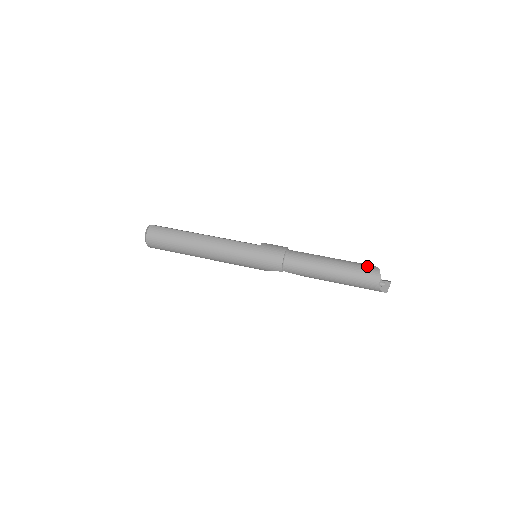
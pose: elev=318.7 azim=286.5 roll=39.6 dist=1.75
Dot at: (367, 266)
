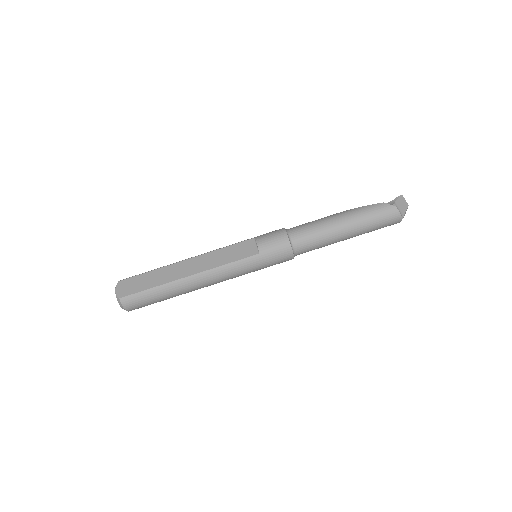
Dot at: (383, 212)
